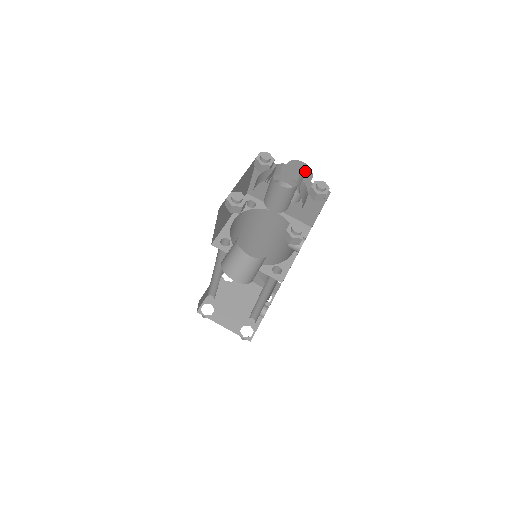
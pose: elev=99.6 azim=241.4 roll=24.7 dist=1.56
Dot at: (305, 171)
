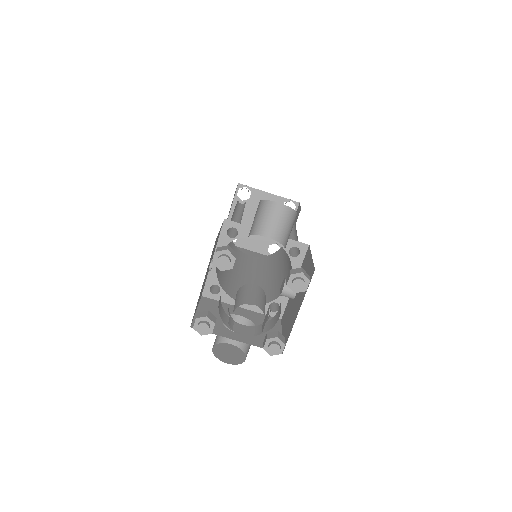
Dot at: occluded
